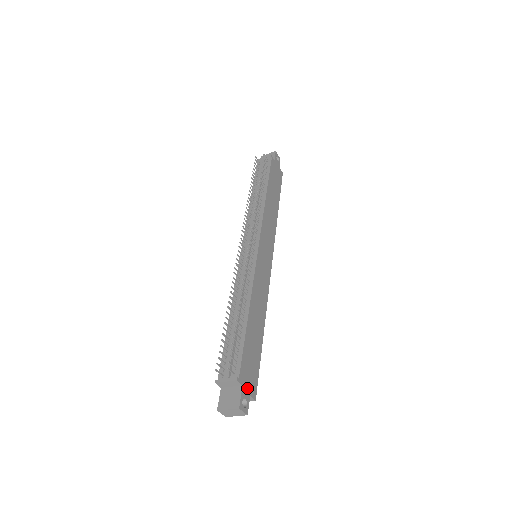
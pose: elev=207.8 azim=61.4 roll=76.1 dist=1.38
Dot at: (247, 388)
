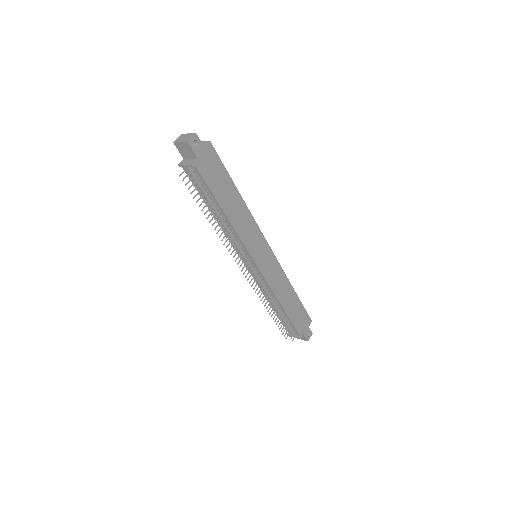
Dot at: (306, 328)
